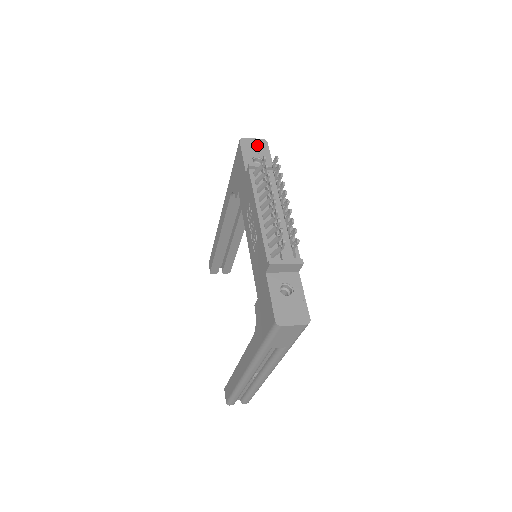
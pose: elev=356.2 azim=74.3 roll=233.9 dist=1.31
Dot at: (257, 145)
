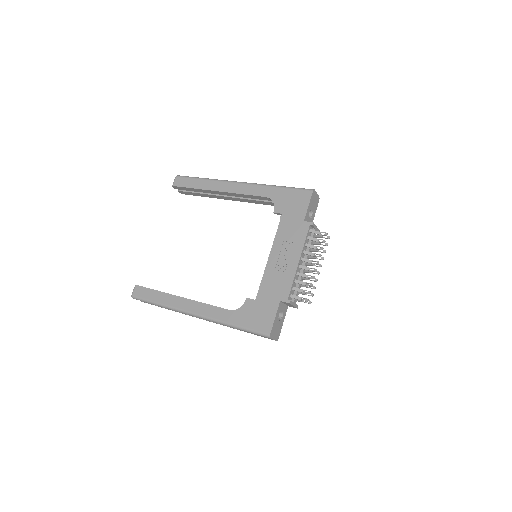
Dot at: (316, 200)
